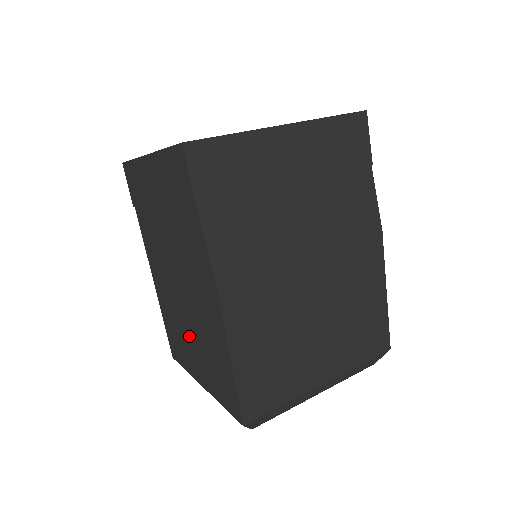
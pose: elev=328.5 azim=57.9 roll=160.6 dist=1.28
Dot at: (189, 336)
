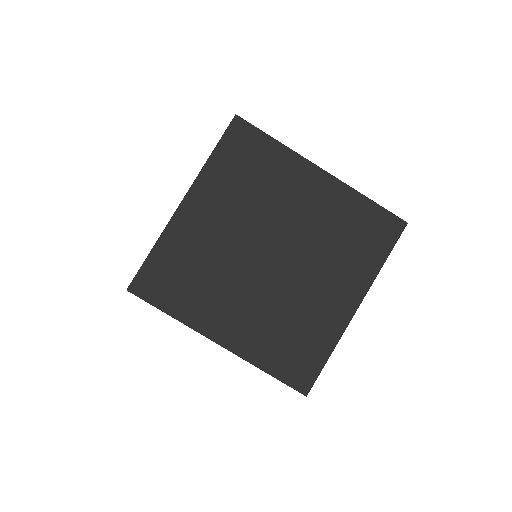
Dot at: occluded
